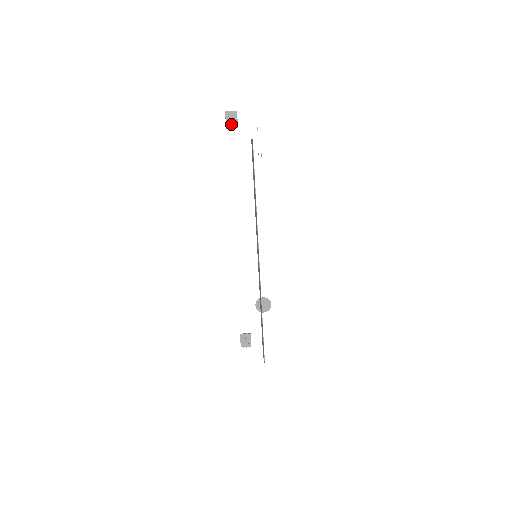
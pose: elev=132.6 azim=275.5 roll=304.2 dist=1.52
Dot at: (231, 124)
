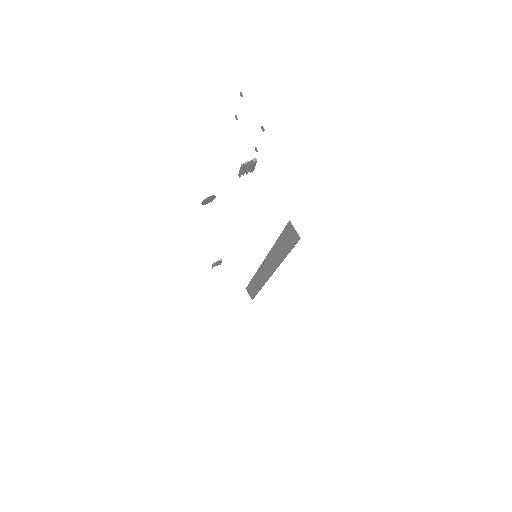
Dot at: (245, 171)
